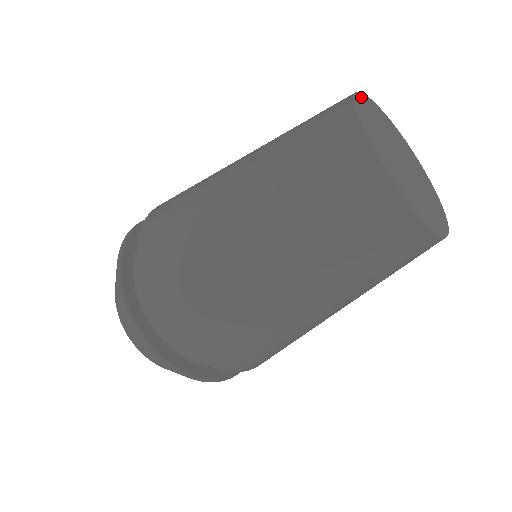
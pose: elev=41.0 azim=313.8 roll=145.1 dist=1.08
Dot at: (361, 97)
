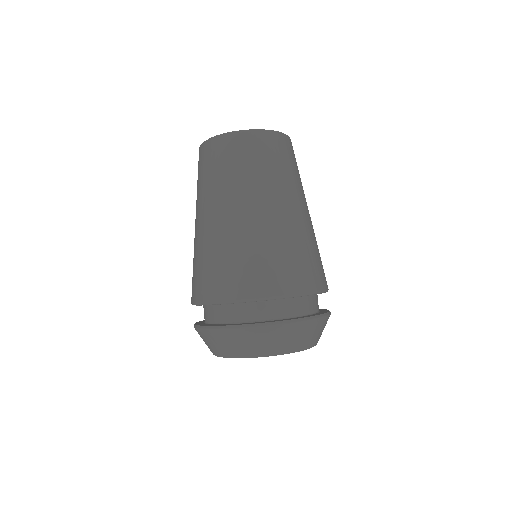
Dot at: occluded
